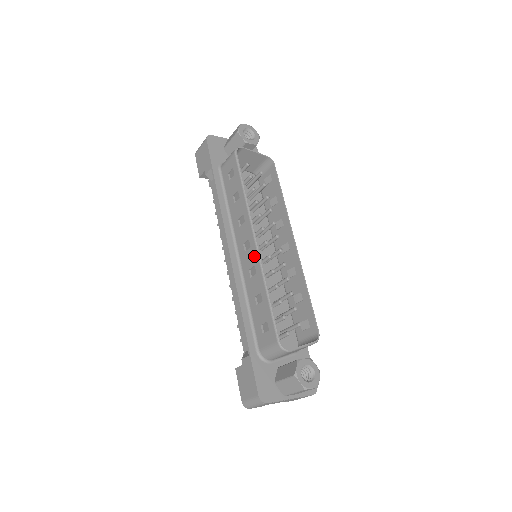
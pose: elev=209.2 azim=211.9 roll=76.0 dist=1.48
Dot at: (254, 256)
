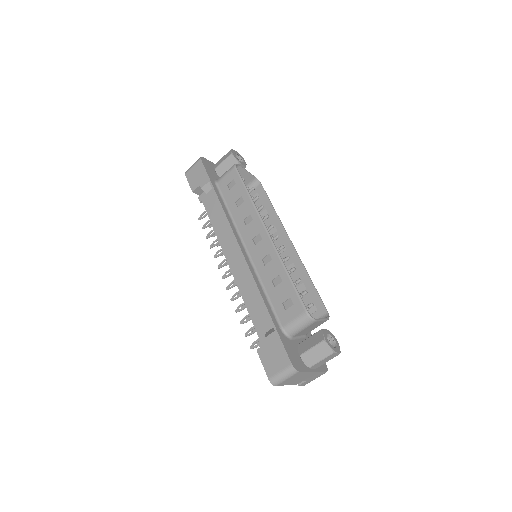
Dot at: (268, 245)
